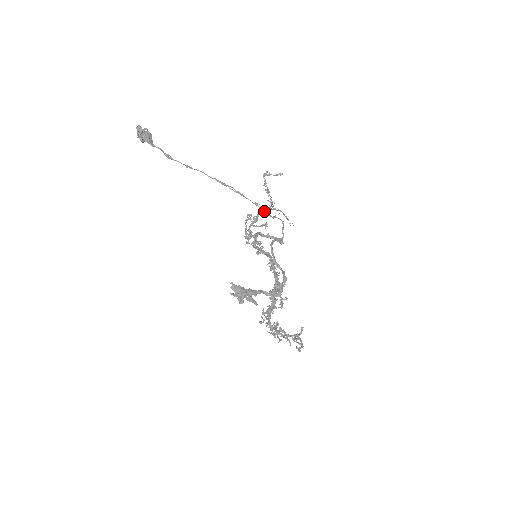
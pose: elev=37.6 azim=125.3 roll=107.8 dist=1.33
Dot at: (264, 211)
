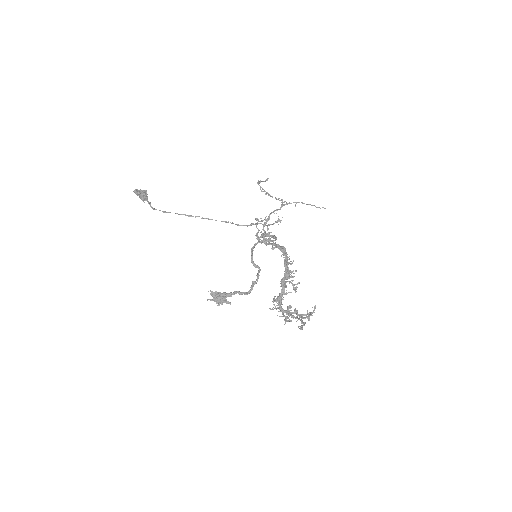
Dot at: (236, 224)
